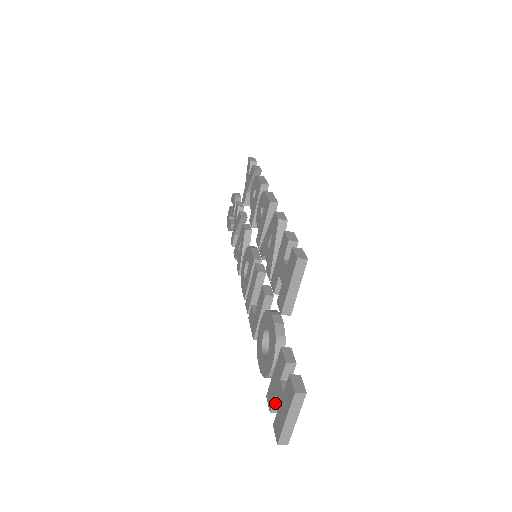
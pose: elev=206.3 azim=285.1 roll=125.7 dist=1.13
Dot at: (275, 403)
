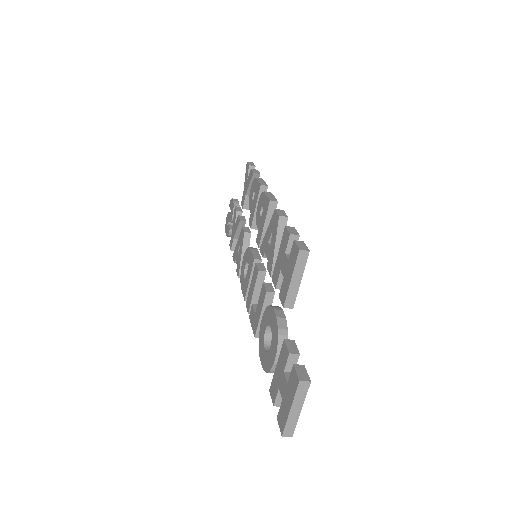
Dot at: (278, 396)
